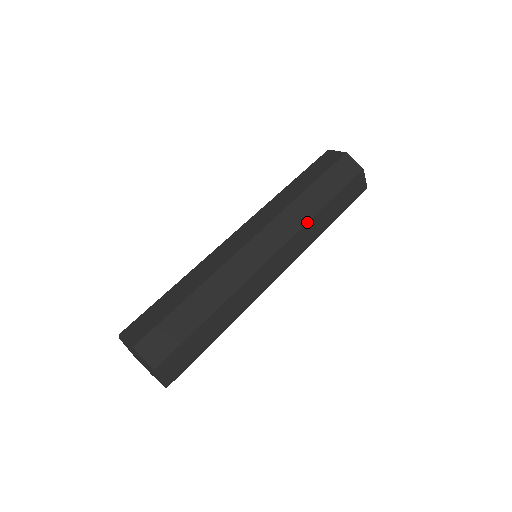
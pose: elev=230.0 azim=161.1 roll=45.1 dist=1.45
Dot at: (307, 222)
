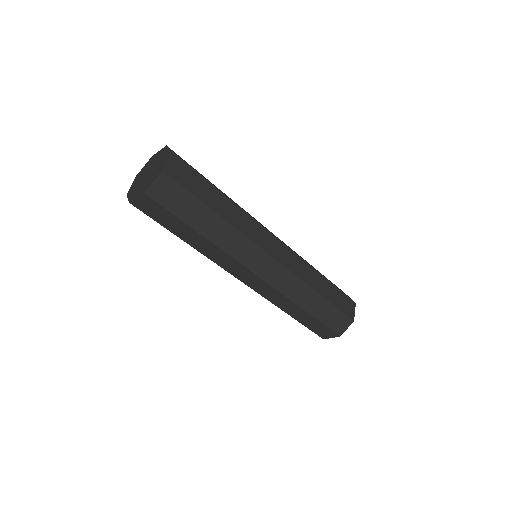
Dot at: (305, 282)
